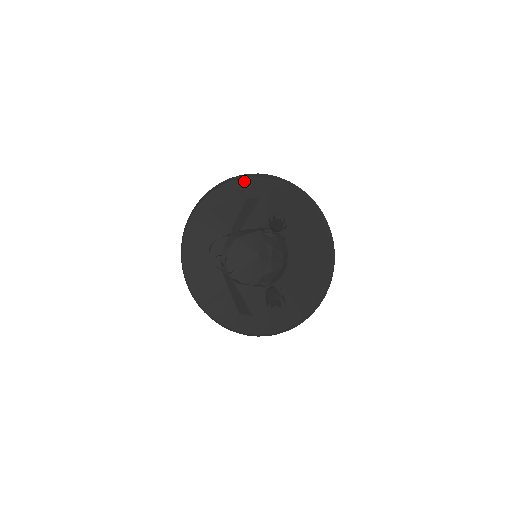
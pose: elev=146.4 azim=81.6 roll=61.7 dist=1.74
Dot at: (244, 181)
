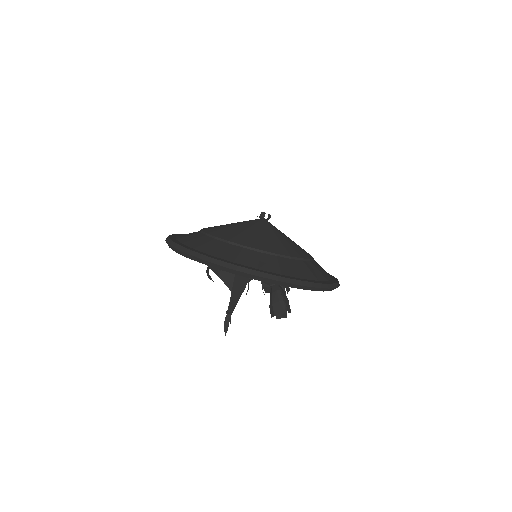
Dot at: occluded
